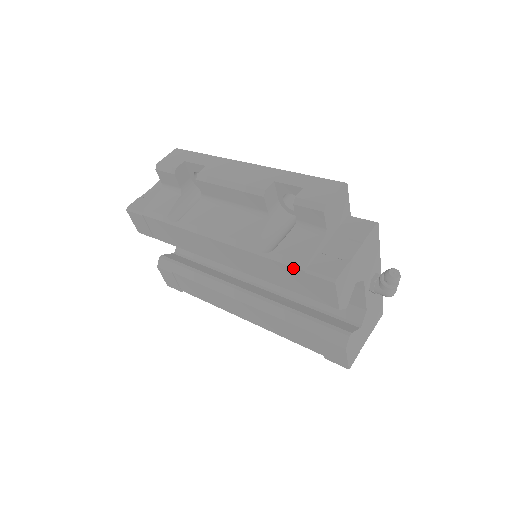
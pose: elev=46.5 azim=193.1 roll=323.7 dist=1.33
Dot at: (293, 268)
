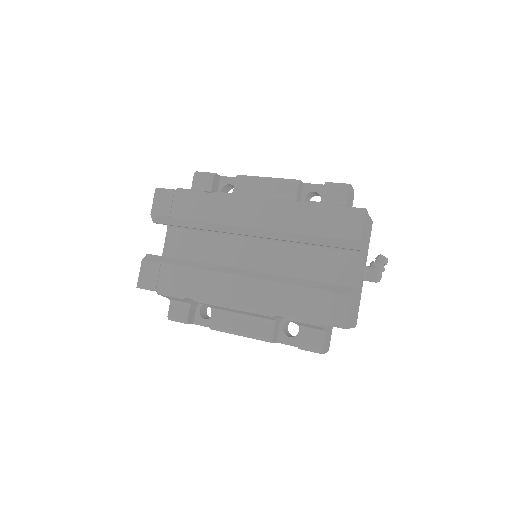
Dot at: (328, 207)
